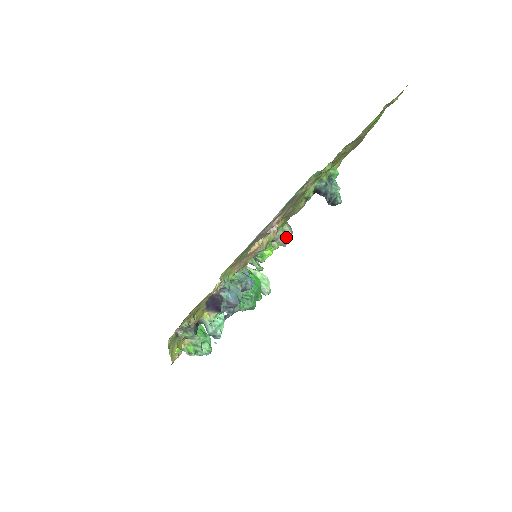
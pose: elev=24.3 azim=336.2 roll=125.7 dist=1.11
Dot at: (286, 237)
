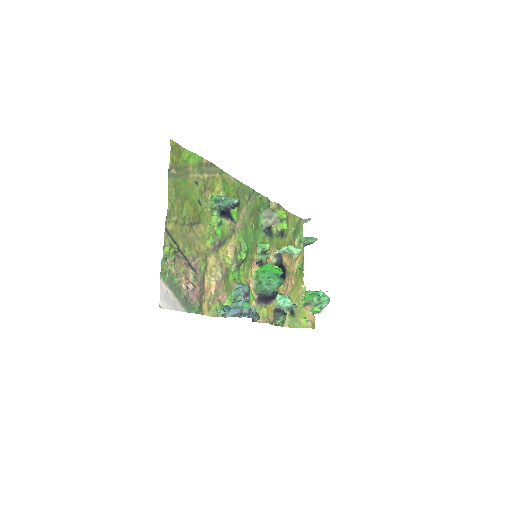
Dot at: (270, 218)
